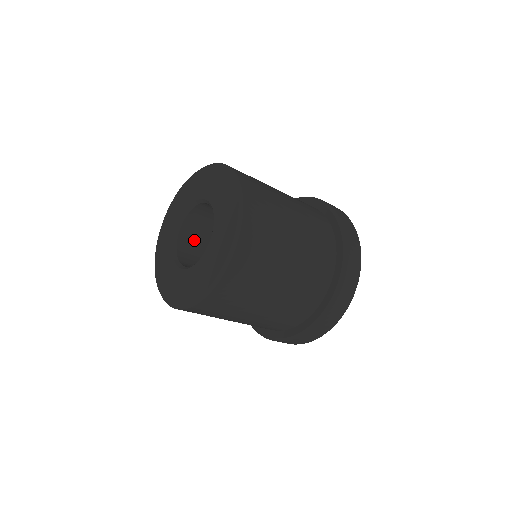
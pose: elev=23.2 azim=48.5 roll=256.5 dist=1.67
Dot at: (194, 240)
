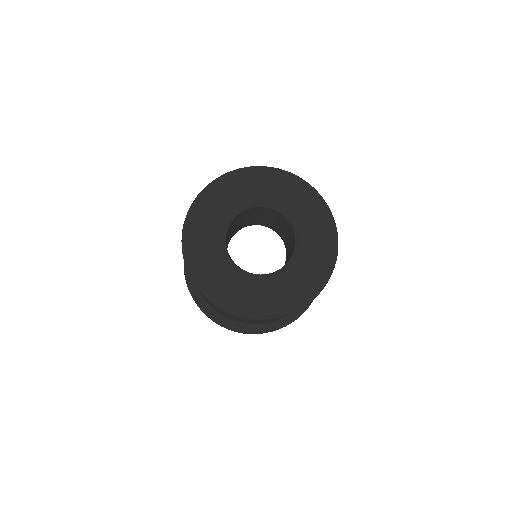
Dot at: (245, 215)
